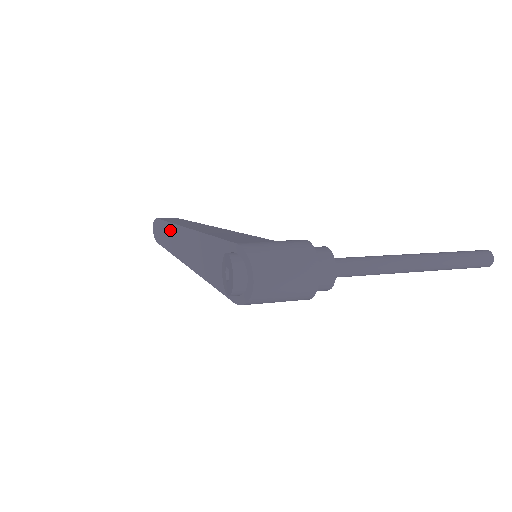
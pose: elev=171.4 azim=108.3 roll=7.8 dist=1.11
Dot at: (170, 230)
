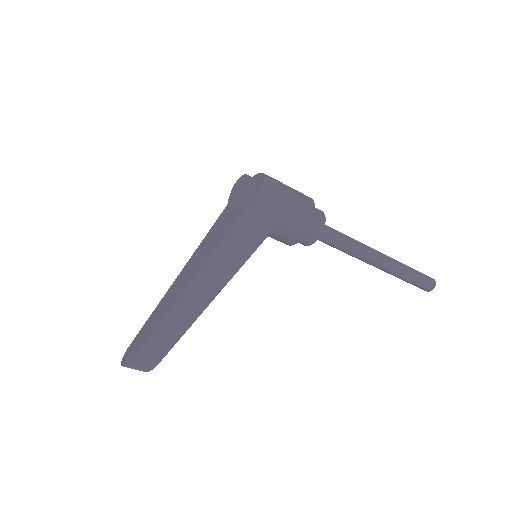
Dot at: (155, 313)
